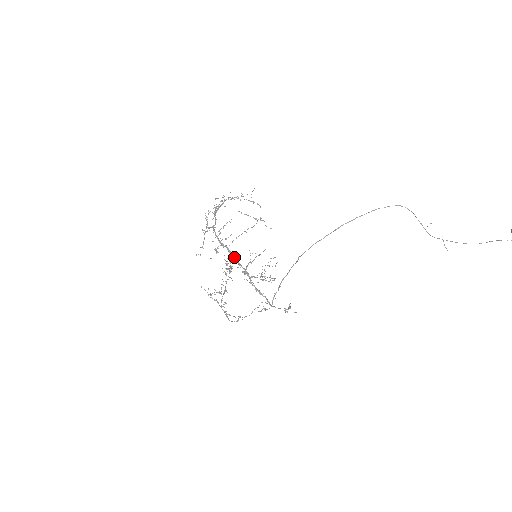
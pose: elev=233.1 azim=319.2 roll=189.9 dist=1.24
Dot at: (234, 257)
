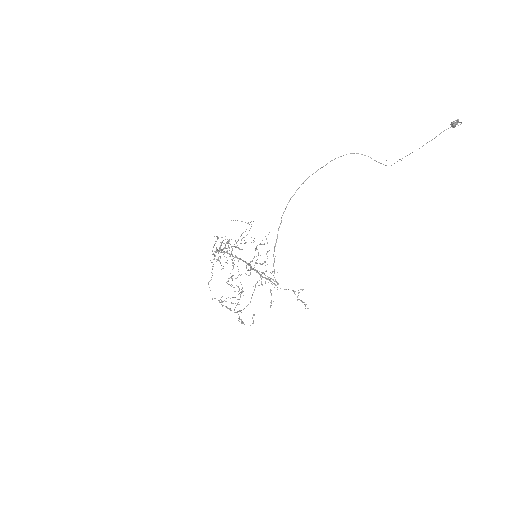
Dot at: (234, 257)
